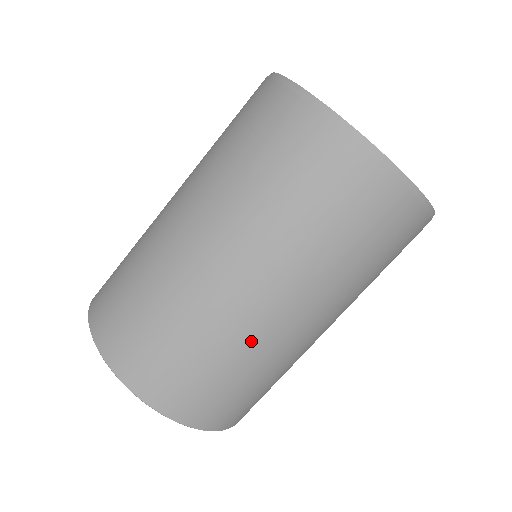
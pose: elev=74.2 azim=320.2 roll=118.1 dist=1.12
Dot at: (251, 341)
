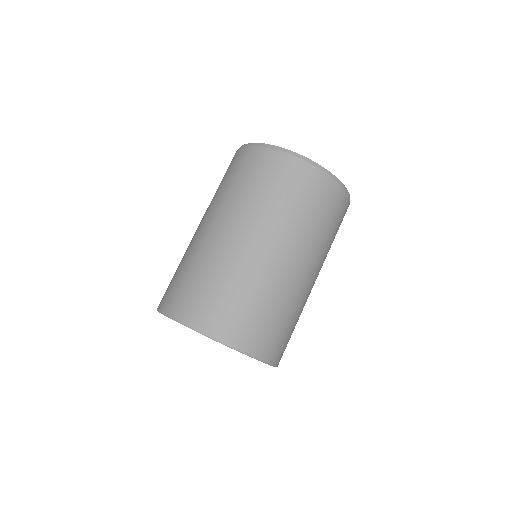
Dot at: (277, 284)
